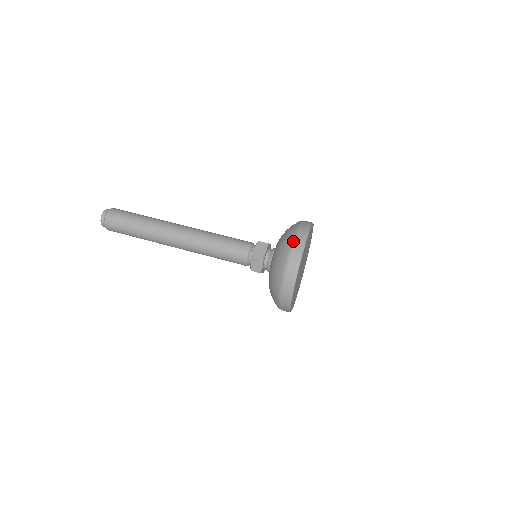
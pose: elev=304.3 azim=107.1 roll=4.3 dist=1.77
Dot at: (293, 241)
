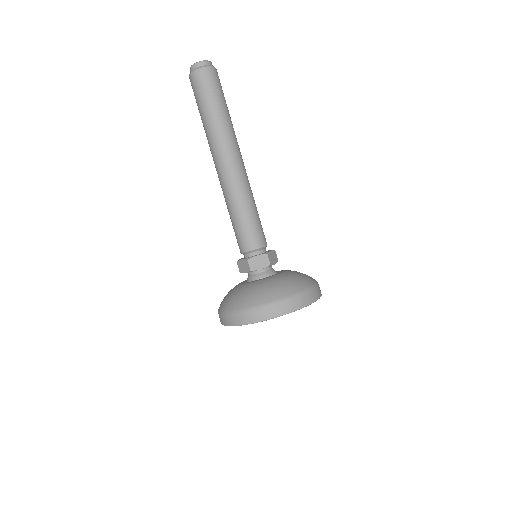
Dot at: (224, 313)
